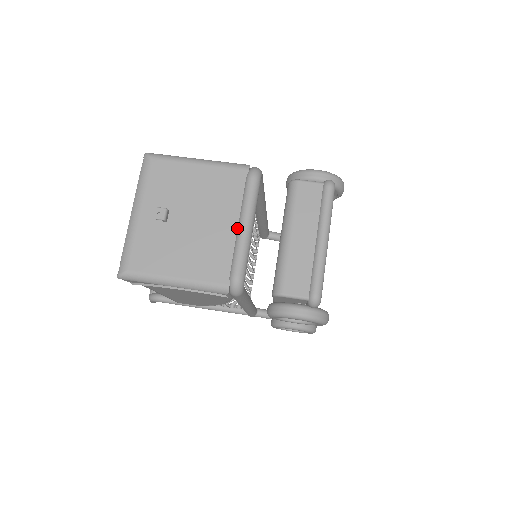
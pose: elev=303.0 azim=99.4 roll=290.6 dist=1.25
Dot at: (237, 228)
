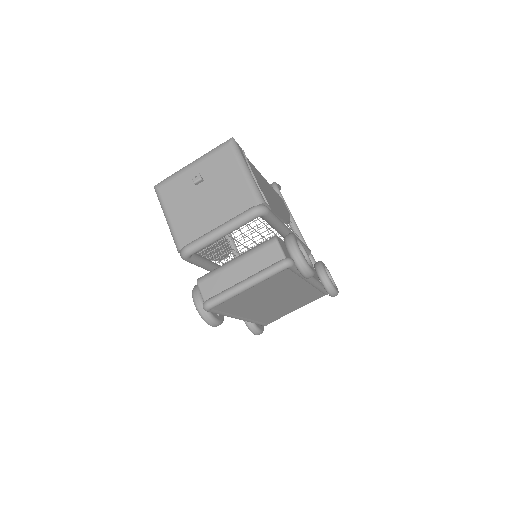
Dot at: (216, 227)
